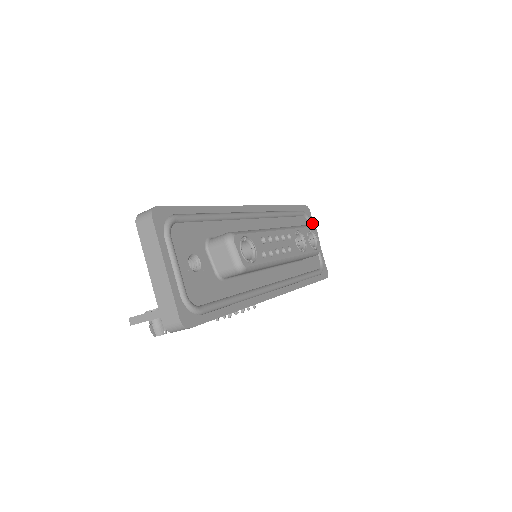
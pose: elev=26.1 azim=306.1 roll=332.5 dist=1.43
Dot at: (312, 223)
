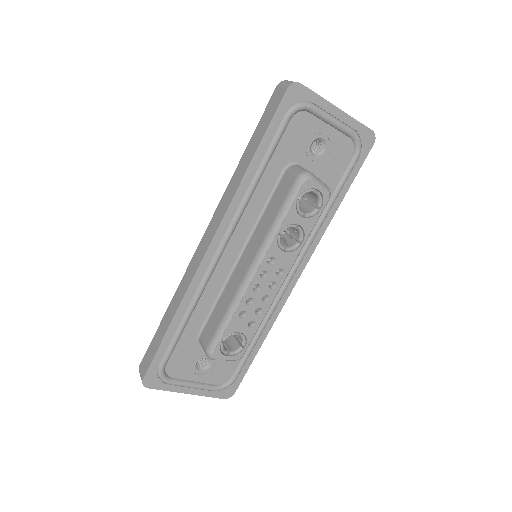
Dot at: (313, 99)
